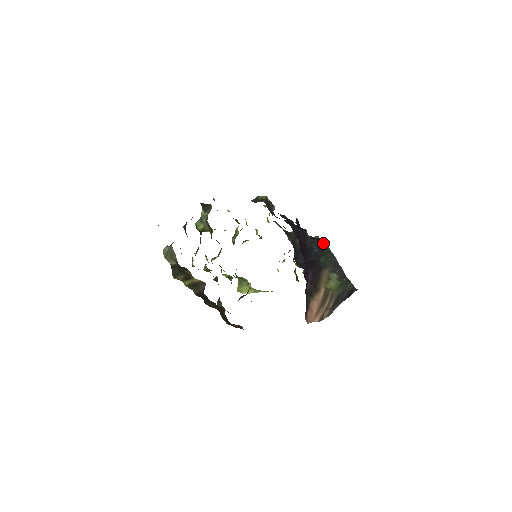
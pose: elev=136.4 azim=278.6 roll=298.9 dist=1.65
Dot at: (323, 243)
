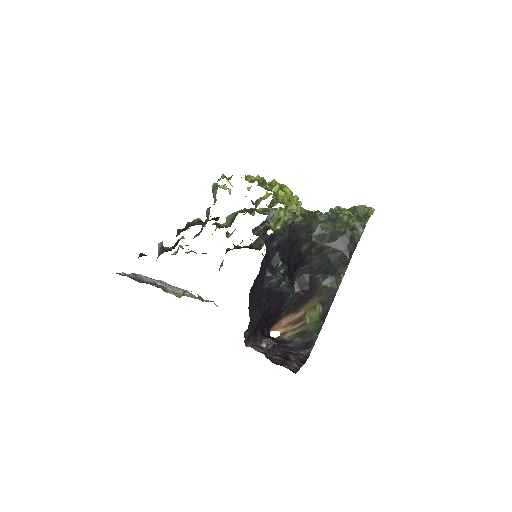
Dot at: (344, 260)
